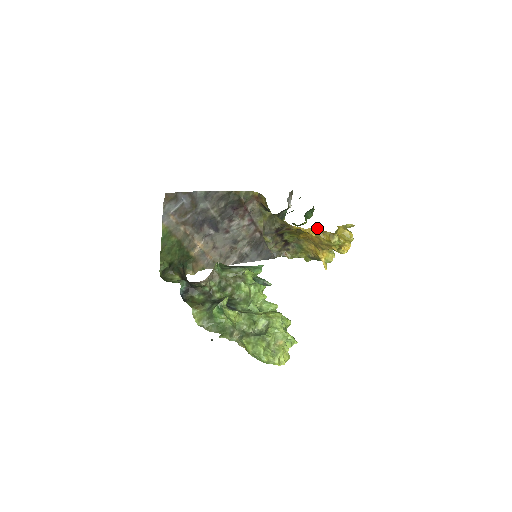
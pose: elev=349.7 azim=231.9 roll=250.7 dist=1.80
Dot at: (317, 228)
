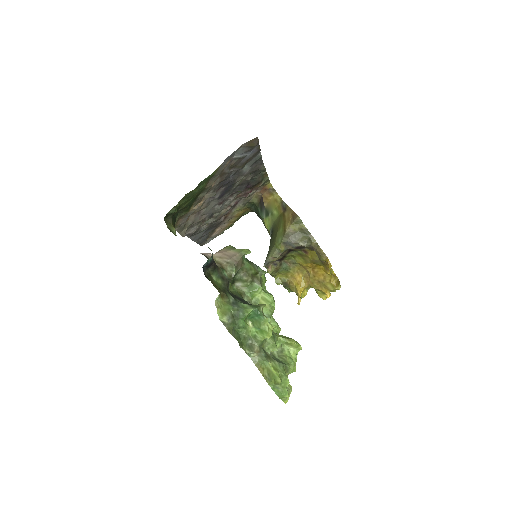
Dot at: occluded
